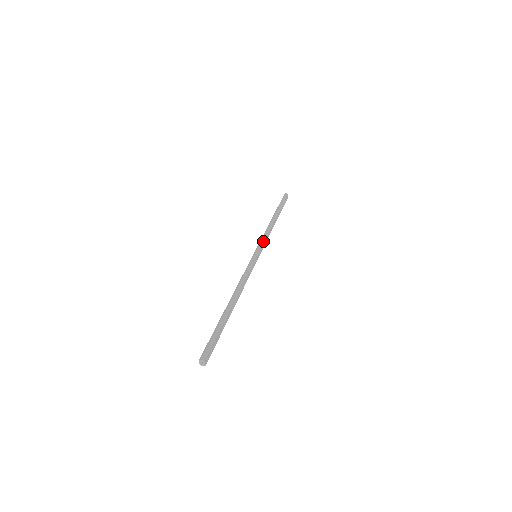
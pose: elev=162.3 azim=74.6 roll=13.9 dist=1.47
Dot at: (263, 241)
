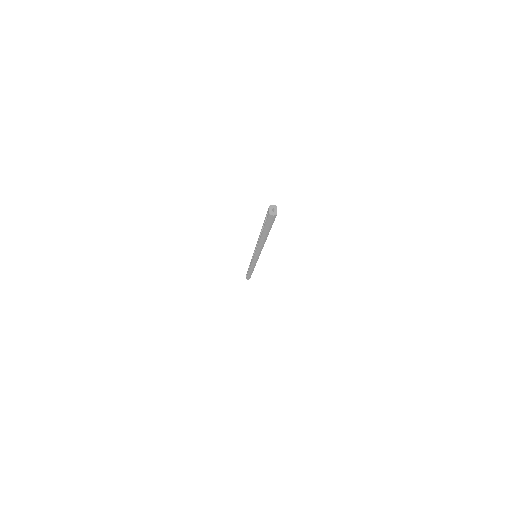
Dot at: occluded
